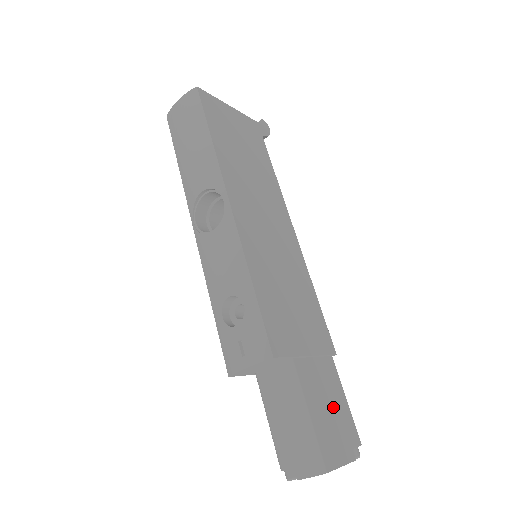
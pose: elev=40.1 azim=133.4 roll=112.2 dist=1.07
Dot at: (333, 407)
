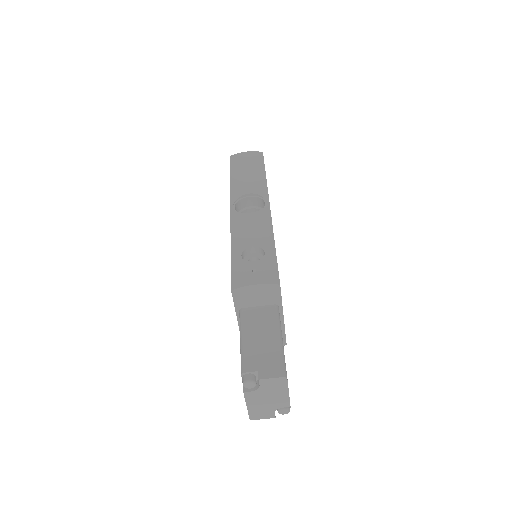
Dot at: occluded
